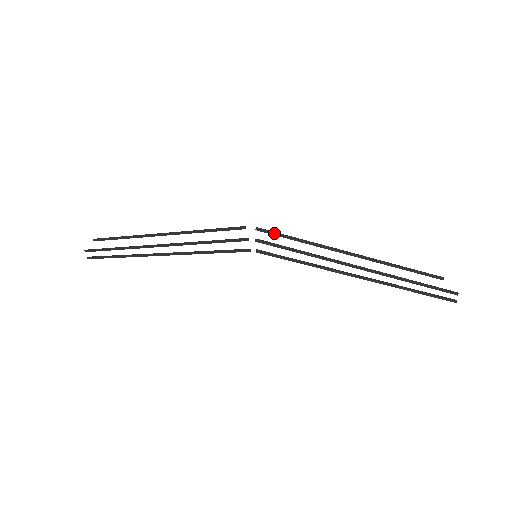
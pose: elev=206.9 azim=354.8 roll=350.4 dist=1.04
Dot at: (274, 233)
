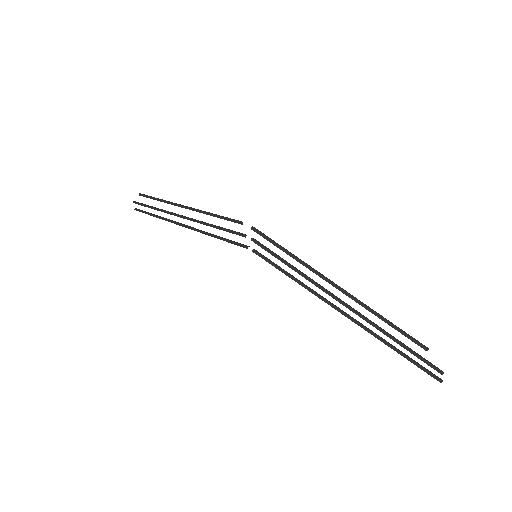
Dot at: (267, 238)
